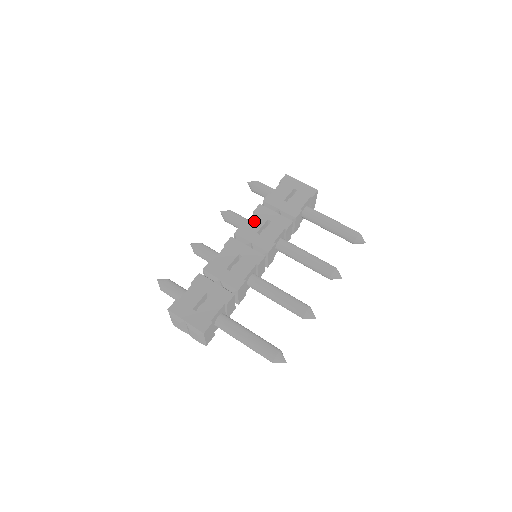
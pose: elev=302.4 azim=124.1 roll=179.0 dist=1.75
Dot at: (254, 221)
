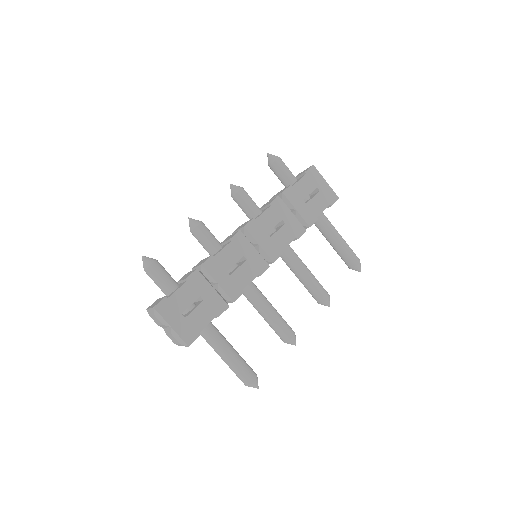
Dot at: (268, 217)
